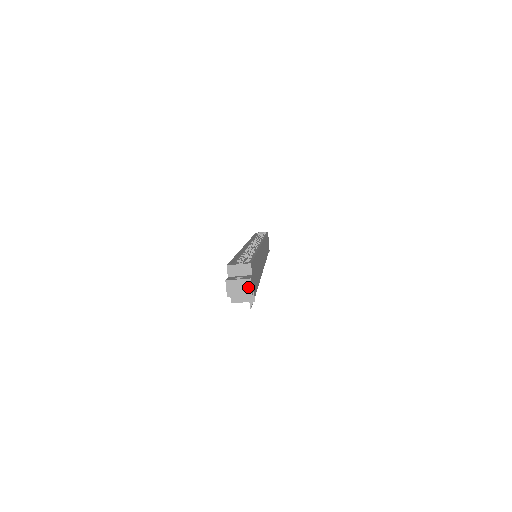
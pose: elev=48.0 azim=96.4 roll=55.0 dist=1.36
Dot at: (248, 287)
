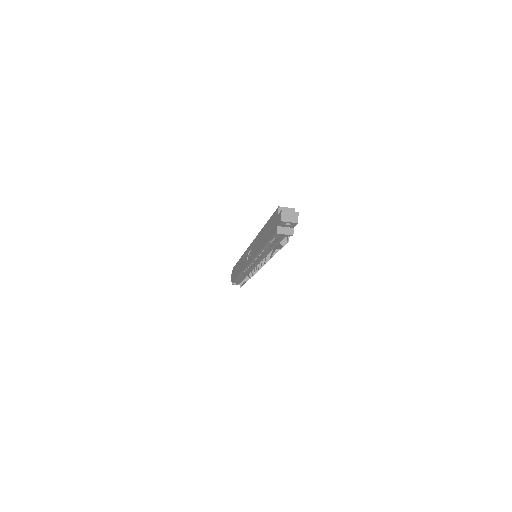
Dot at: (296, 217)
